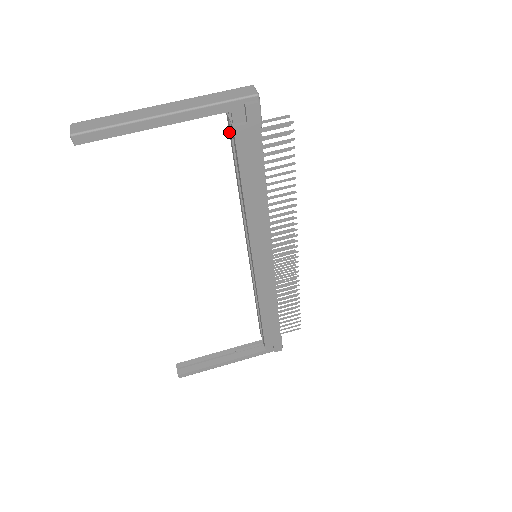
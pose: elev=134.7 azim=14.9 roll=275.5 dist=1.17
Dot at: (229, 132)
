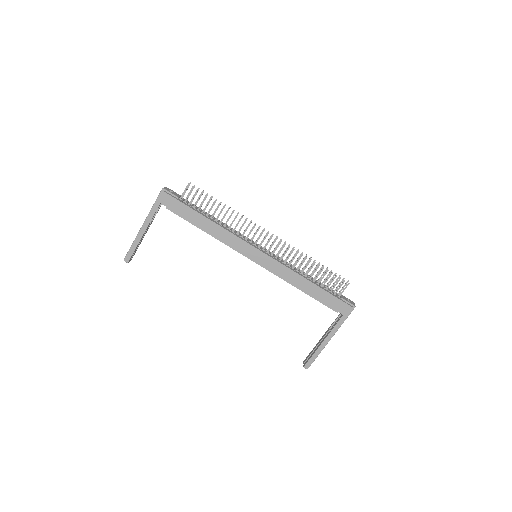
Dot at: occluded
